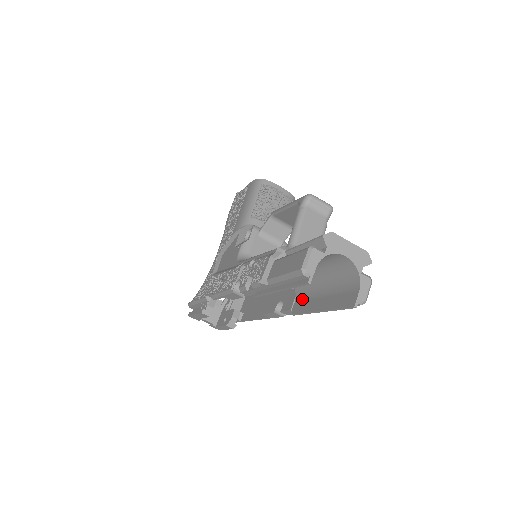
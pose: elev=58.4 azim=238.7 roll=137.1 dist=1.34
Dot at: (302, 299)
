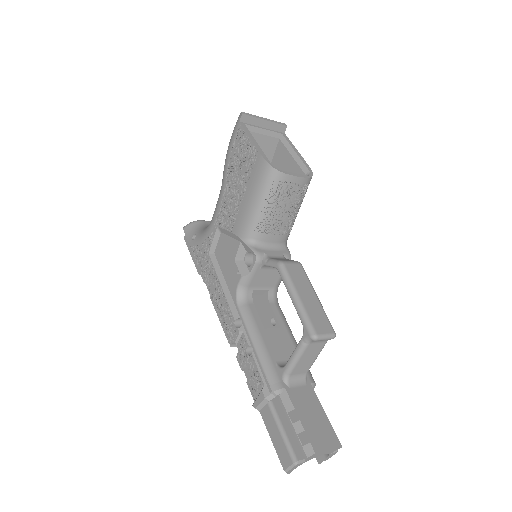
Dot at: occluded
